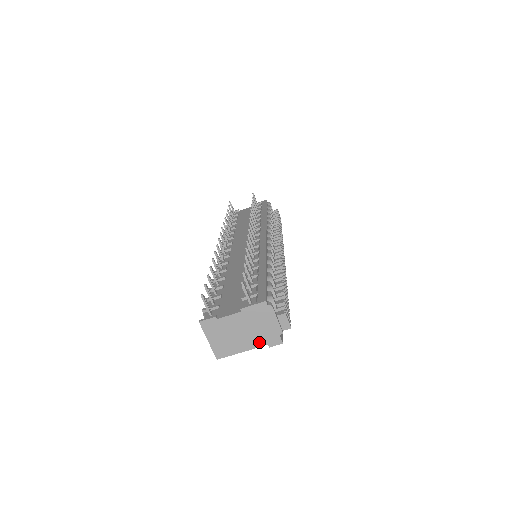
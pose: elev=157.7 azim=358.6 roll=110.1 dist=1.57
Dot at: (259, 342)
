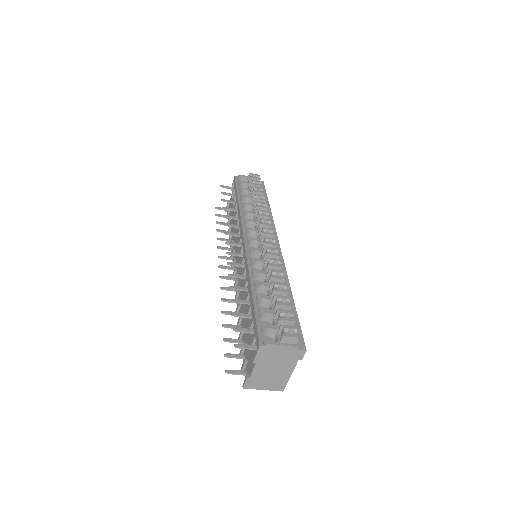
Dot at: (291, 363)
